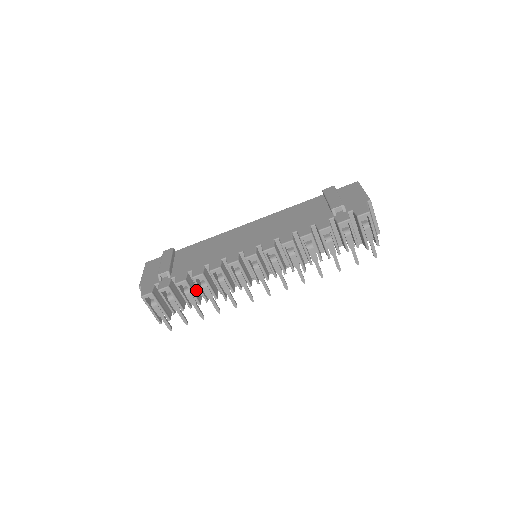
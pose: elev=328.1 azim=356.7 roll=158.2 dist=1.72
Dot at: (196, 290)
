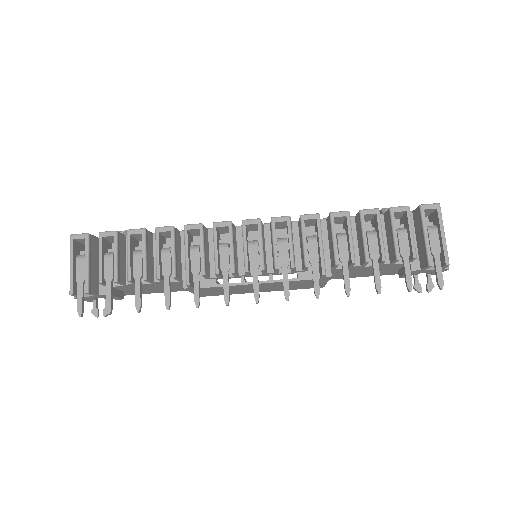
Dot at: (151, 262)
